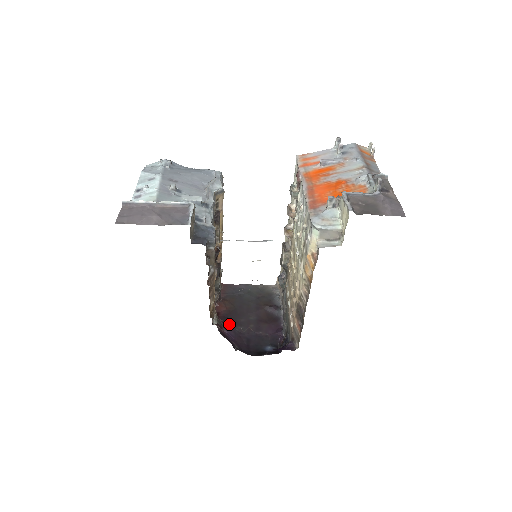
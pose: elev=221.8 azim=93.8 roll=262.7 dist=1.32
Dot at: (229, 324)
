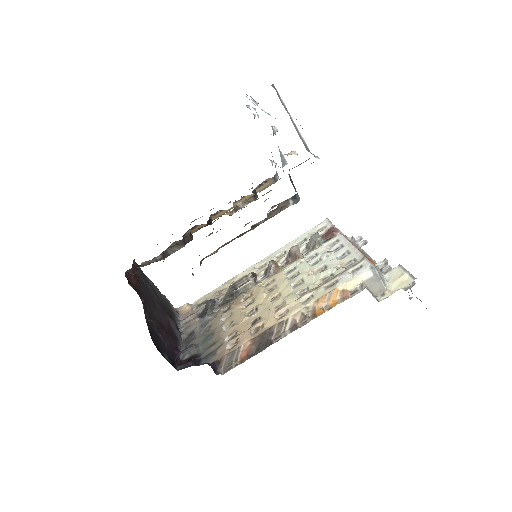
Dot at: occluded
